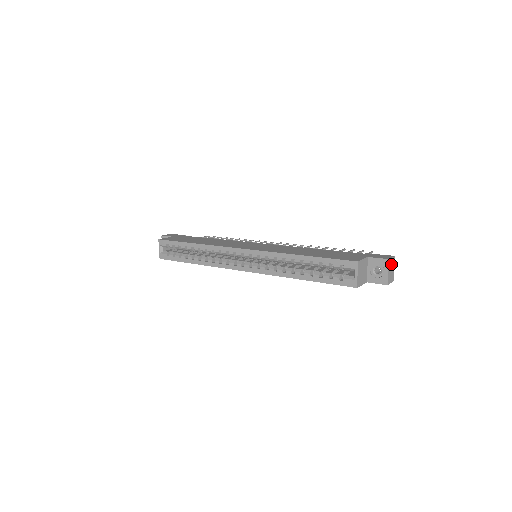
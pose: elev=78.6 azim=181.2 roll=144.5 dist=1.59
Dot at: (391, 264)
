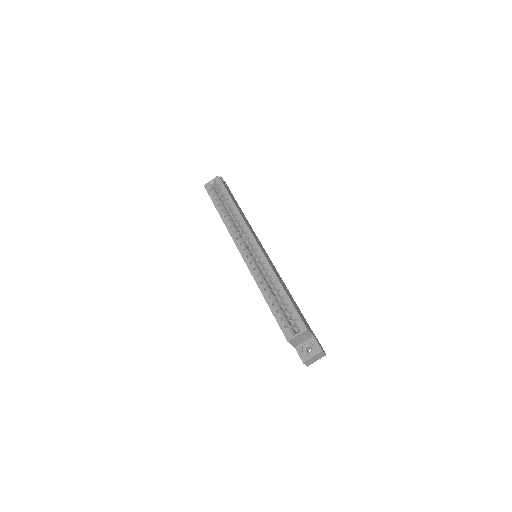
Dot at: (320, 356)
